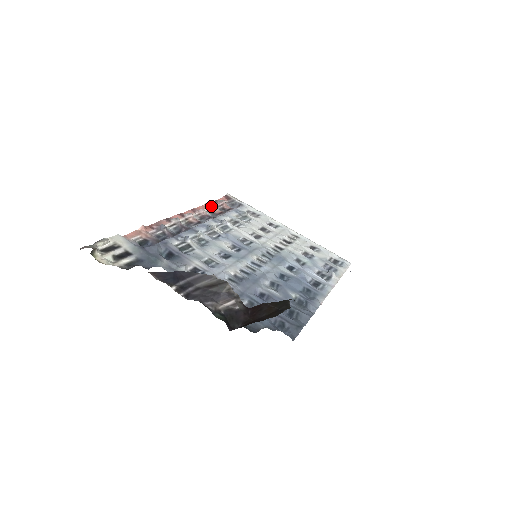
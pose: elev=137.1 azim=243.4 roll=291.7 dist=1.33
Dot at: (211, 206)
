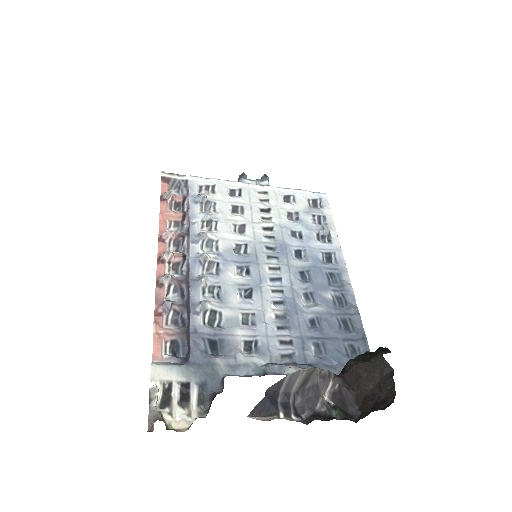
Dot at: (167, 213)
